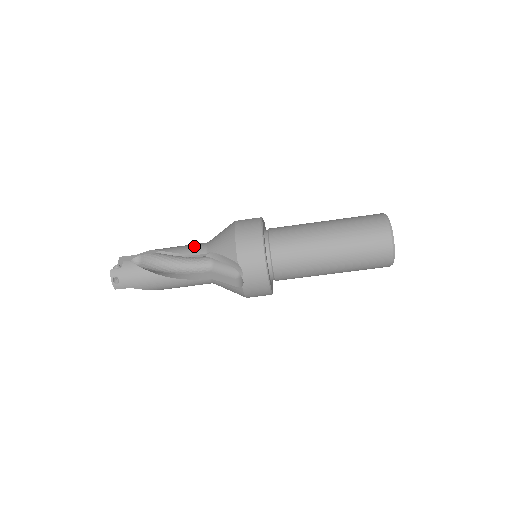
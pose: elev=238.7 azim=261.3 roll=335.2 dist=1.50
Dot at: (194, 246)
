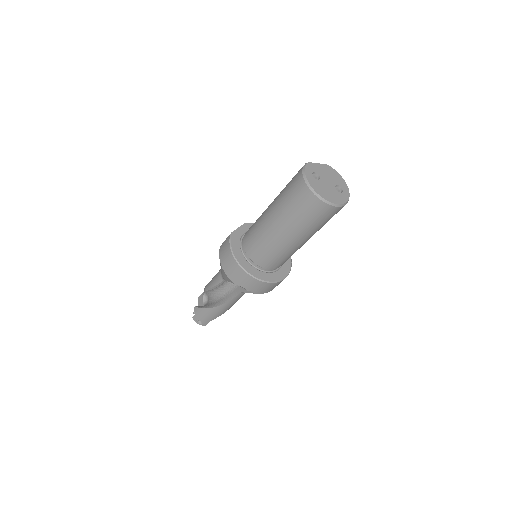
Dot at: (217, 276)
